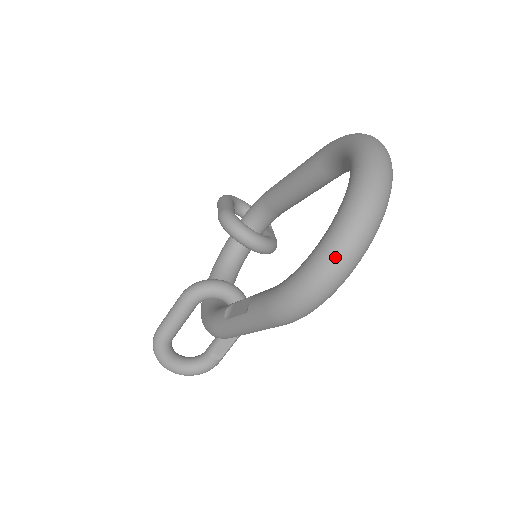
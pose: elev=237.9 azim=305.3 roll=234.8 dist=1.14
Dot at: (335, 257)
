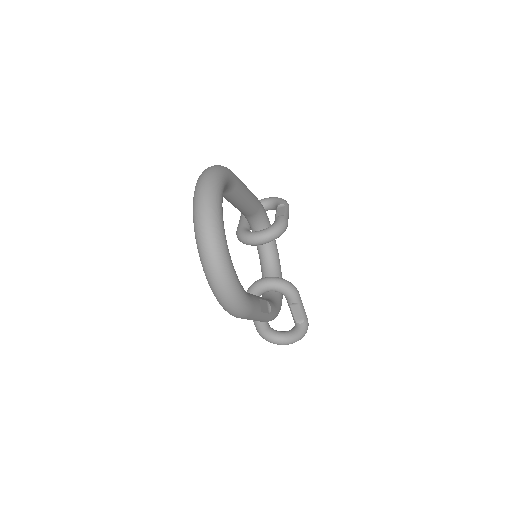
Dot at: (211, 281)
